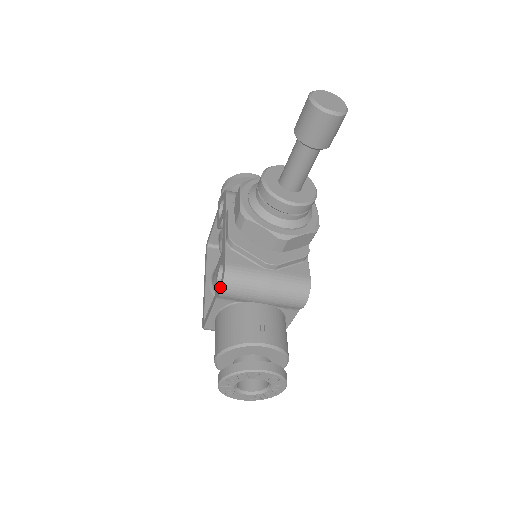
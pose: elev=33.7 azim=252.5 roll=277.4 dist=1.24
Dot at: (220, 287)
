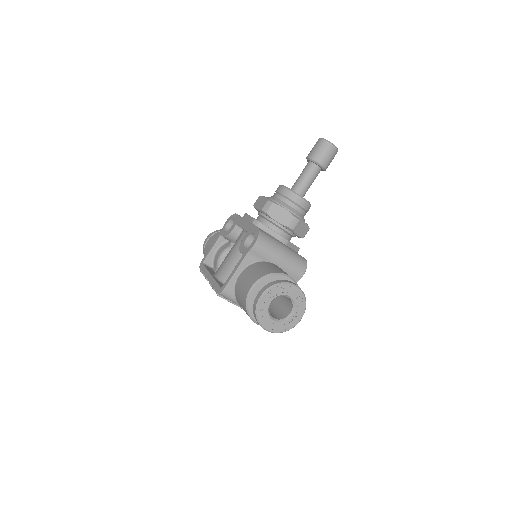
Dot at: (254, 241)
